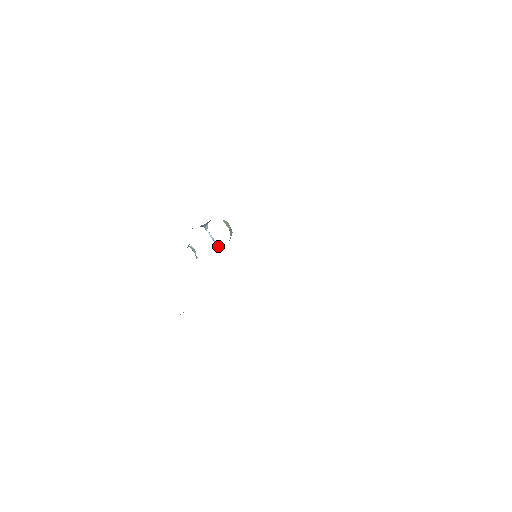
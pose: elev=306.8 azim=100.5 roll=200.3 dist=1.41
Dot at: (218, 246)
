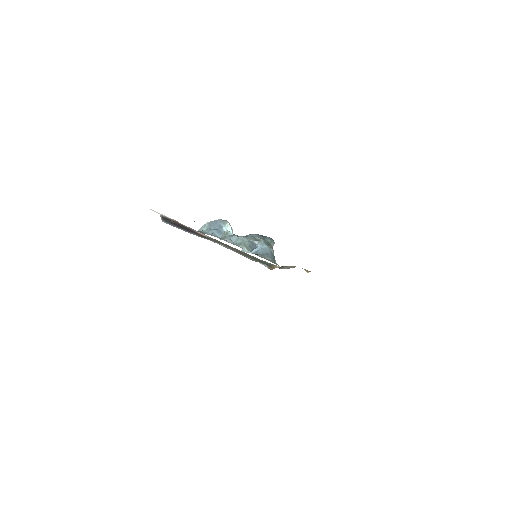
Dot at: occluded
